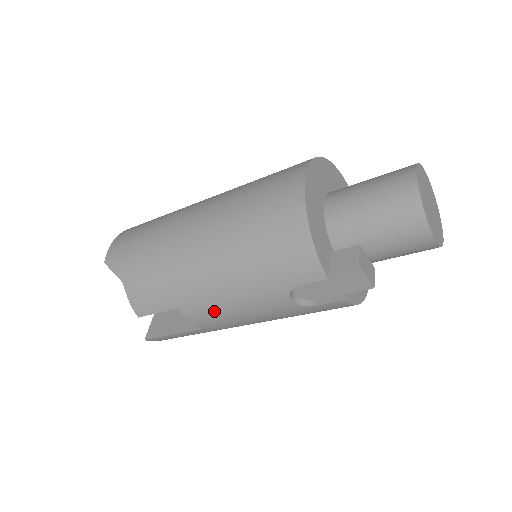
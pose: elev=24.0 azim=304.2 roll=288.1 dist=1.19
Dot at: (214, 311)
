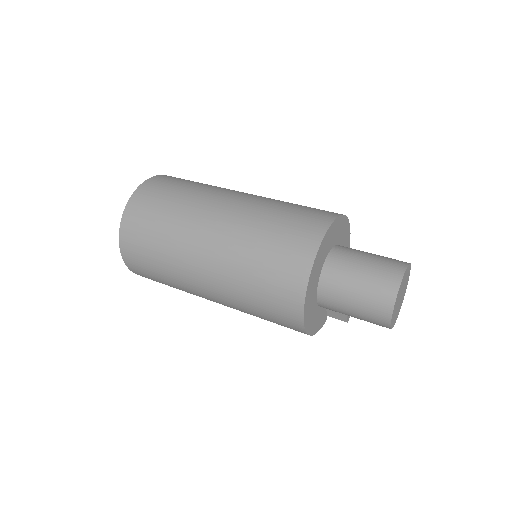
Dot at: occluded
